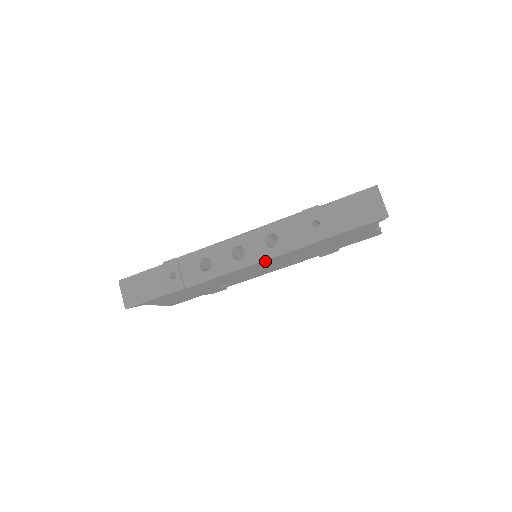
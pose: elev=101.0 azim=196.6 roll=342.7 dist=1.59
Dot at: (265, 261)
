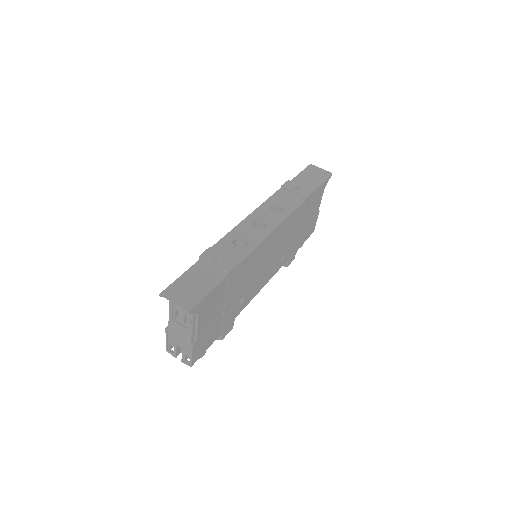
Dot at: (283, 223)
